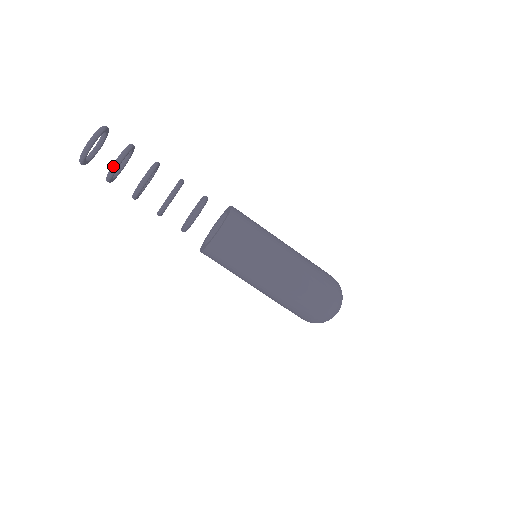
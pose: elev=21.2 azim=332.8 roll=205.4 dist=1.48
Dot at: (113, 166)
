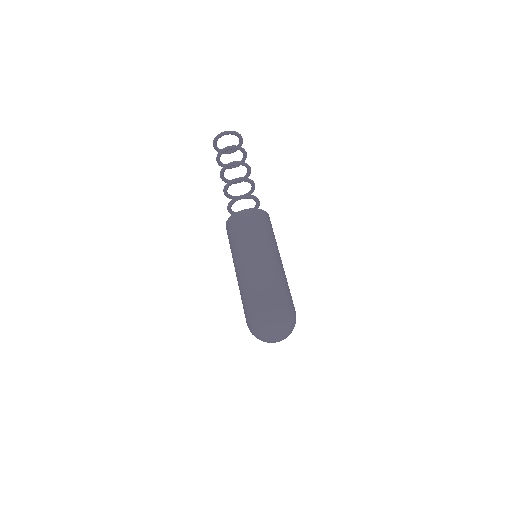
Dot at: (227, 147)
